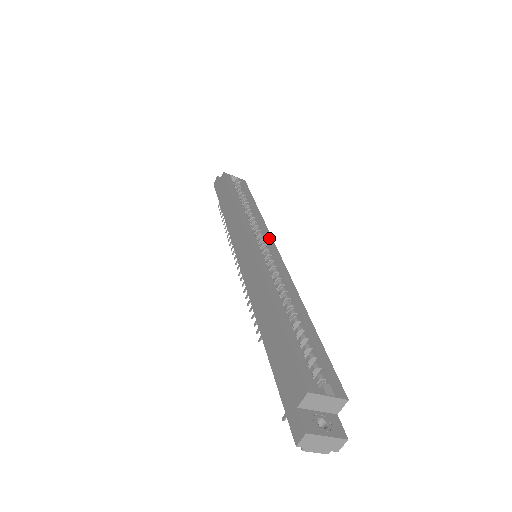
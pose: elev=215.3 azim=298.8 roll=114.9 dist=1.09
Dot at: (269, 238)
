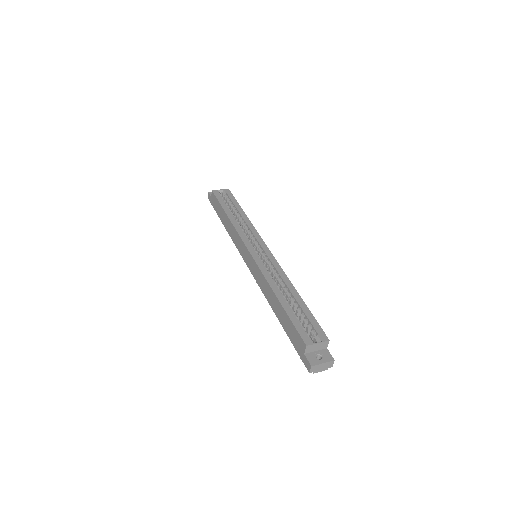
Dot at: (260, 240)
